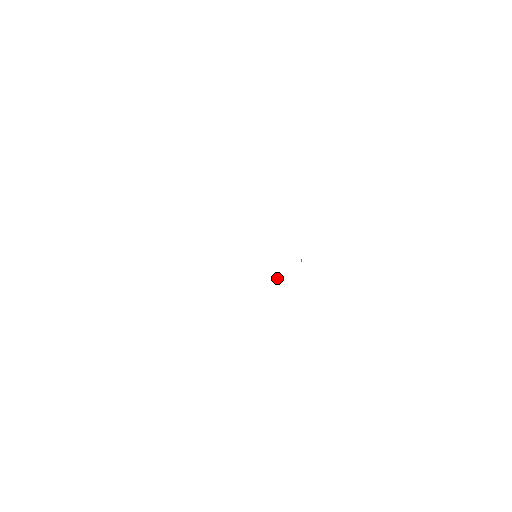
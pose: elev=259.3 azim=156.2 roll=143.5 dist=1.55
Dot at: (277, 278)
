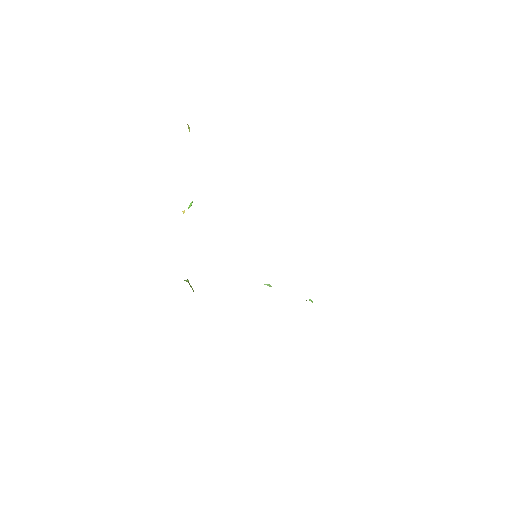
Dot at: occluded
